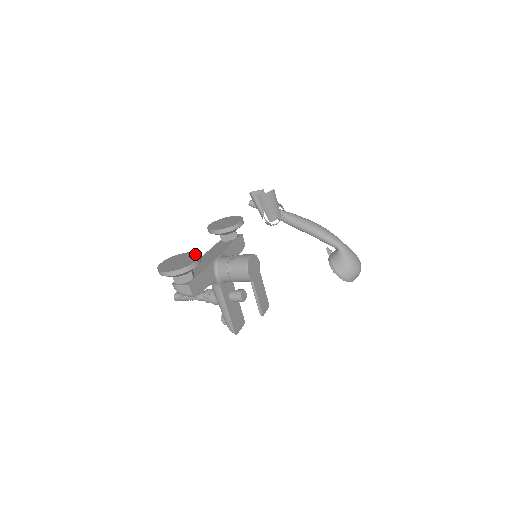
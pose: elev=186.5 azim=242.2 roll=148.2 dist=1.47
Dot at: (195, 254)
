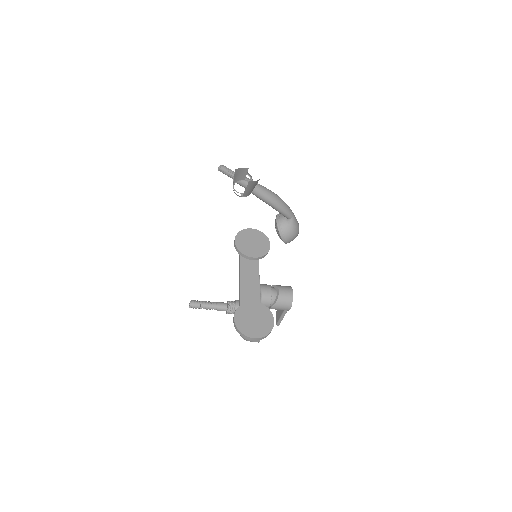
Dot at: (264, 308)
